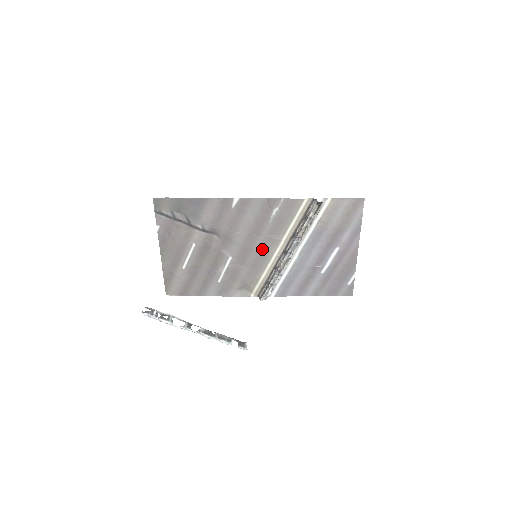
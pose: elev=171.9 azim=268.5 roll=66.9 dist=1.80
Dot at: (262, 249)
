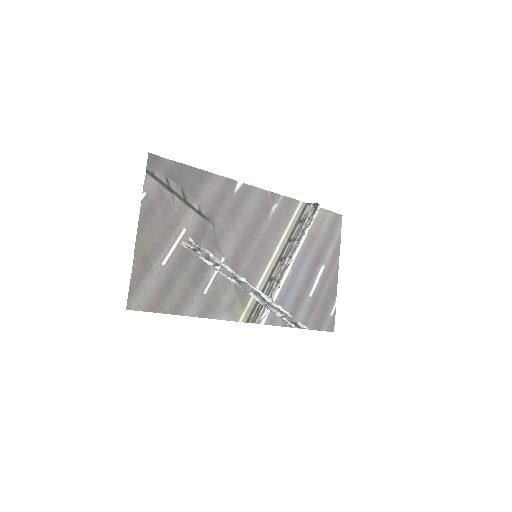
Dot at: (258, 252)
